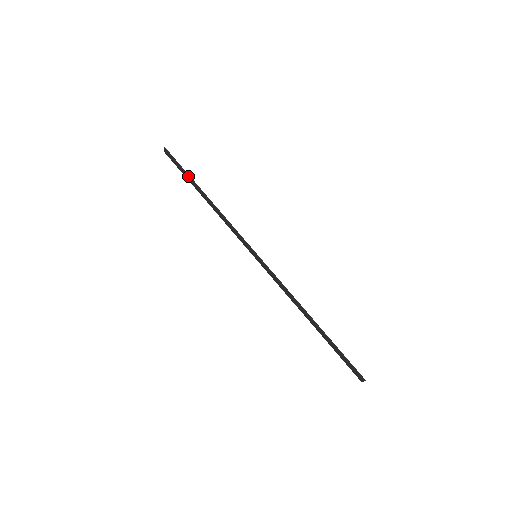
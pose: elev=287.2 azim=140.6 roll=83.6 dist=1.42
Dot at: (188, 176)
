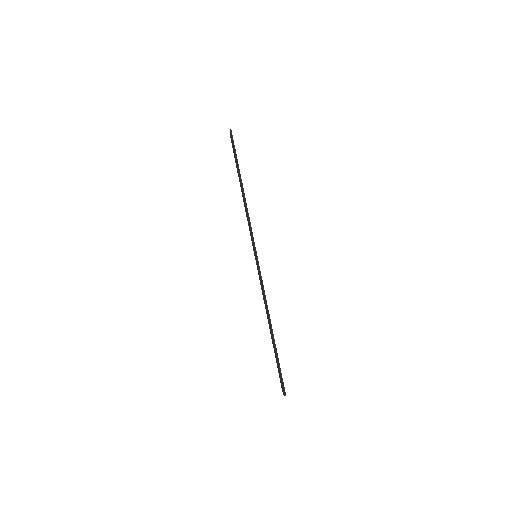
Dot at: (237, 164)
